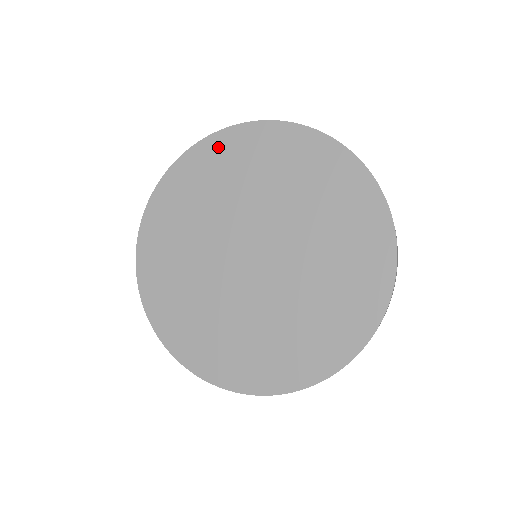
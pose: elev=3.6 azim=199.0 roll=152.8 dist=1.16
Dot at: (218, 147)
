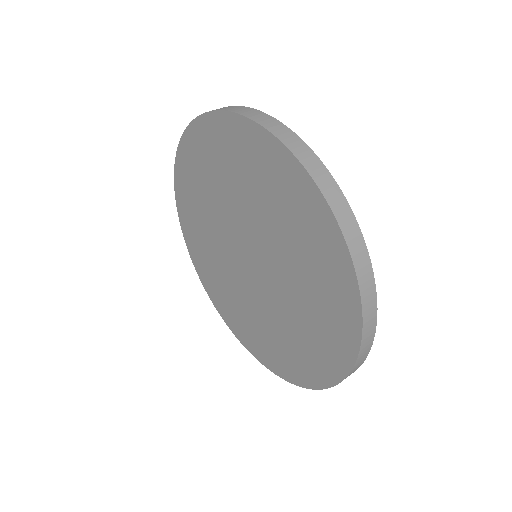
Dot at: (210, 132)
